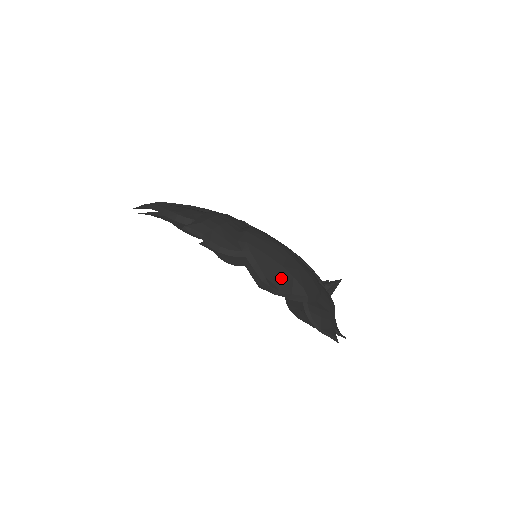
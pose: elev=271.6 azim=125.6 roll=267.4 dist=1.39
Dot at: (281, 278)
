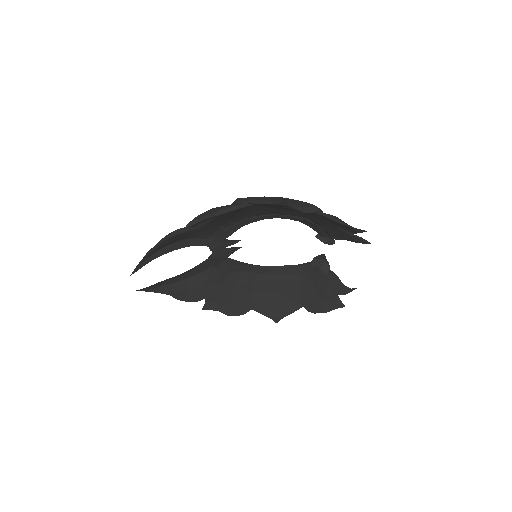
Dot at: (287, 201)
